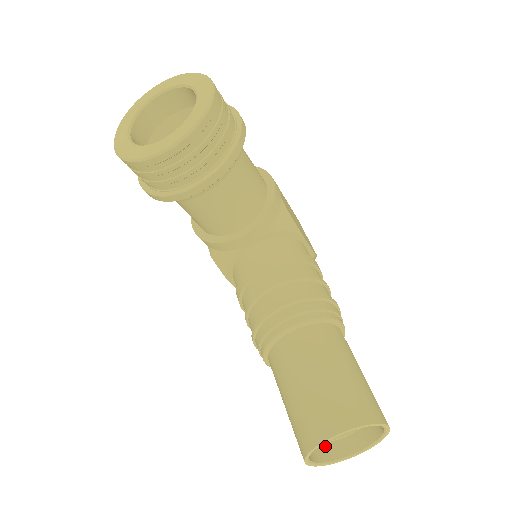
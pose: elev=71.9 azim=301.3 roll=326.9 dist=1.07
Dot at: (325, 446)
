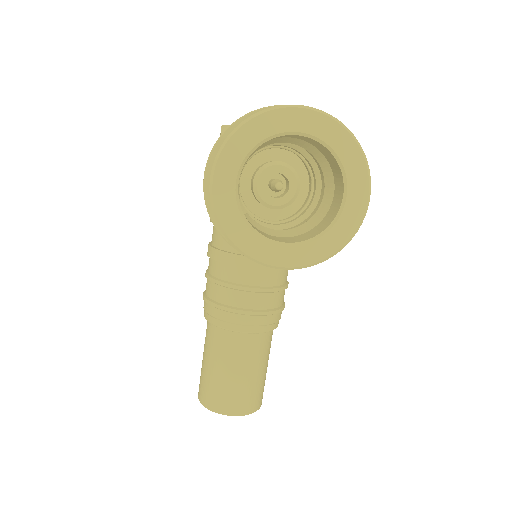
Dot at: occluded
